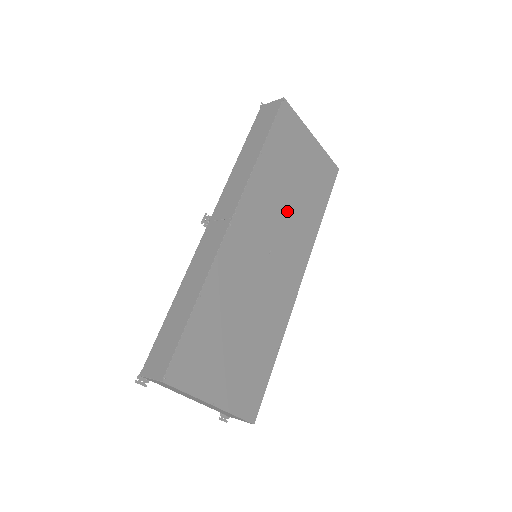
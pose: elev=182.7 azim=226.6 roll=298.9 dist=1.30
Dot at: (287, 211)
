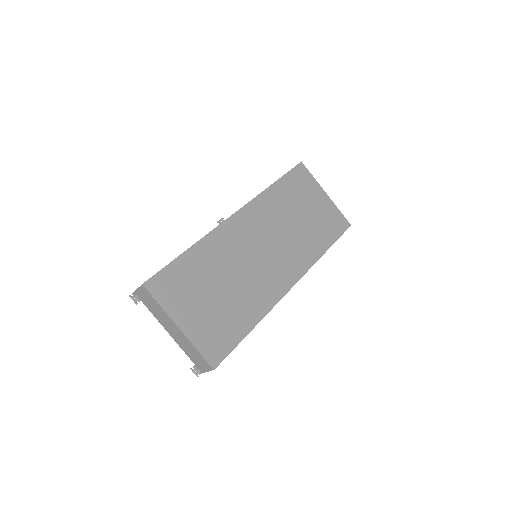
Dot at: (289, 230)
